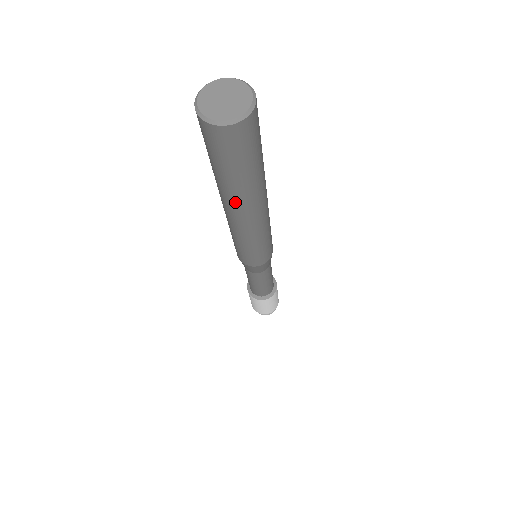
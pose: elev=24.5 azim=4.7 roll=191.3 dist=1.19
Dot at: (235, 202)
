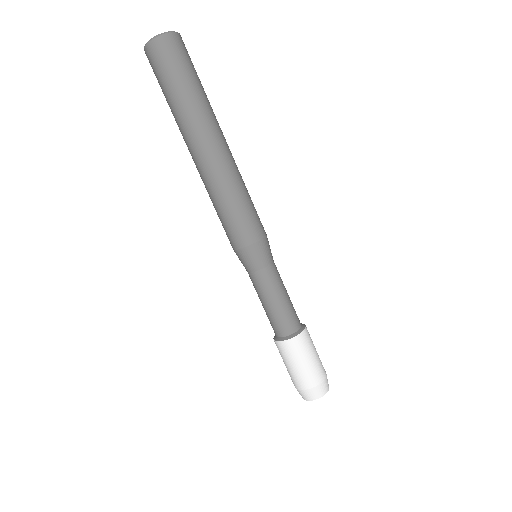
Dot at: (206, 122)
